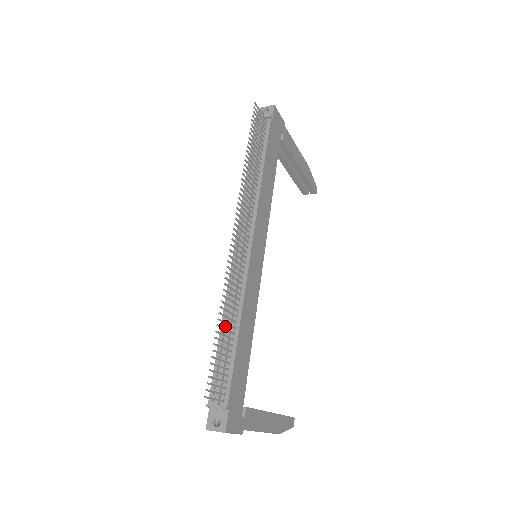
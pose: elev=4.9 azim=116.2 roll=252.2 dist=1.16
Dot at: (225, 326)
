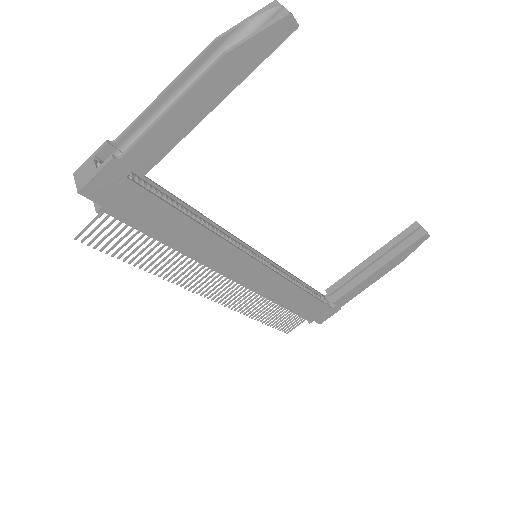
Dot at: occluded
